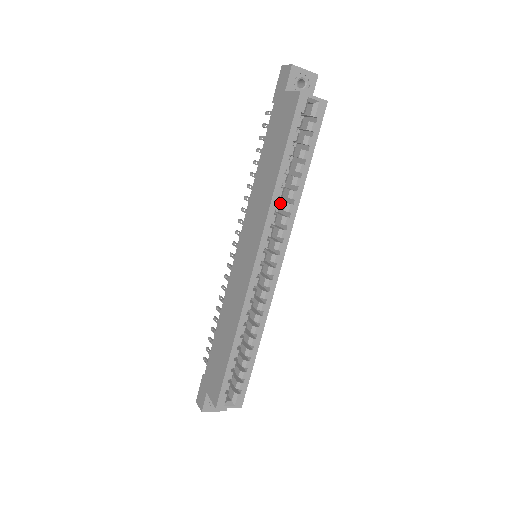
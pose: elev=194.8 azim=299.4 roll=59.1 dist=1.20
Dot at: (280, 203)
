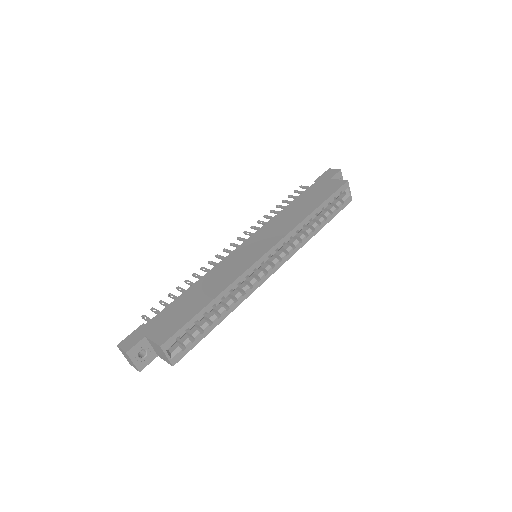
Dot at: occluded
